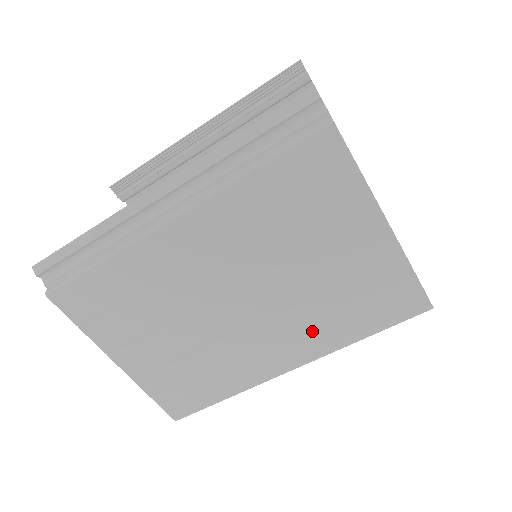
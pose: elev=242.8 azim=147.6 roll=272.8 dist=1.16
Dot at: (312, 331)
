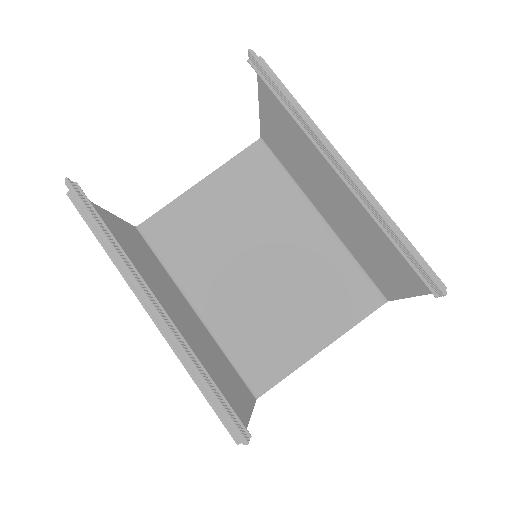
Dot at: occluded
